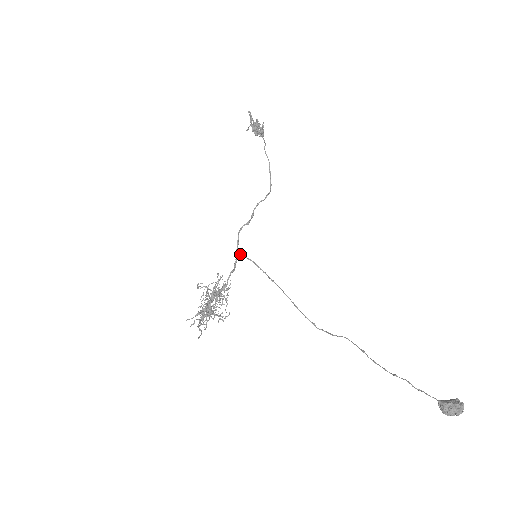
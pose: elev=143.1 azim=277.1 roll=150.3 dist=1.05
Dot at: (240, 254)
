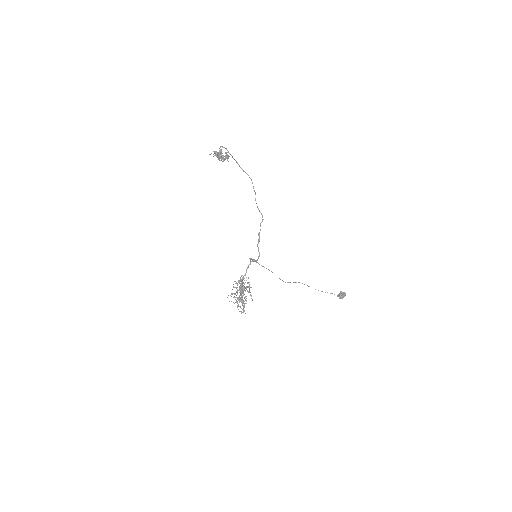
Dot at: (256, 260)
